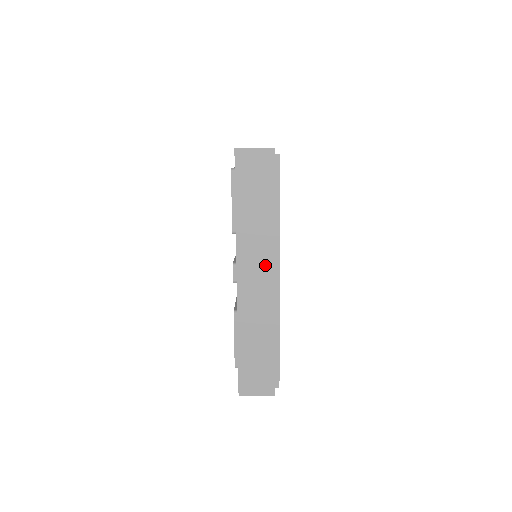
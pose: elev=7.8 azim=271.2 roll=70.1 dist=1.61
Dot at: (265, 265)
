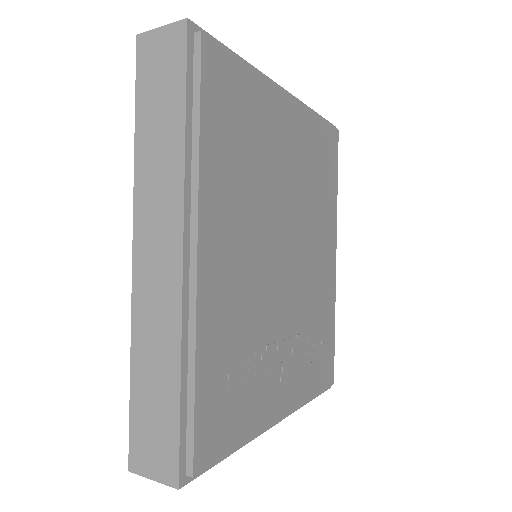
Dot at: (170, 227)
